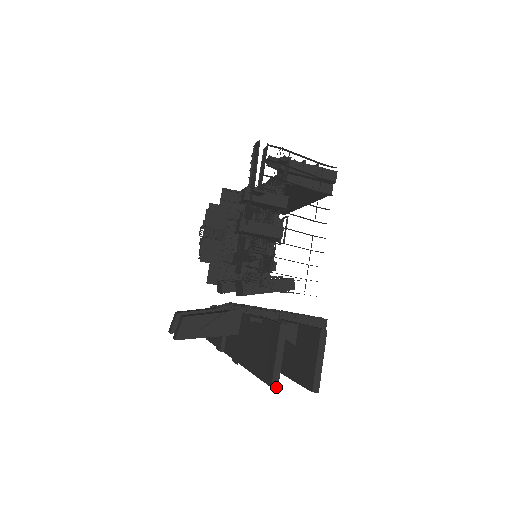
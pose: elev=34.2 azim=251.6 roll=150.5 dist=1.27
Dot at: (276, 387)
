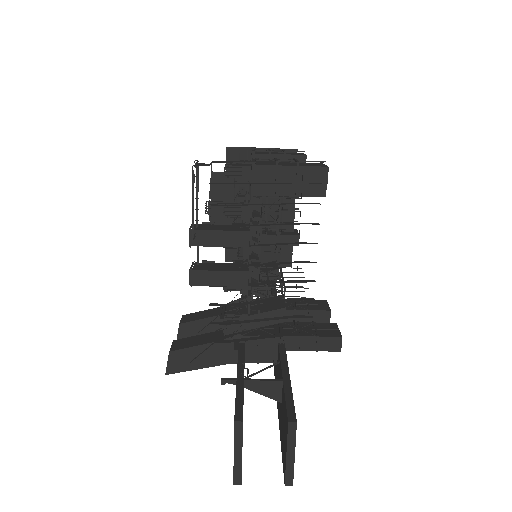
Dot at: (239, 484)
